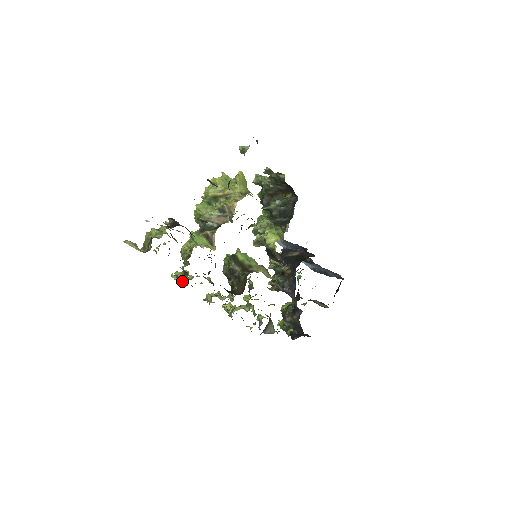
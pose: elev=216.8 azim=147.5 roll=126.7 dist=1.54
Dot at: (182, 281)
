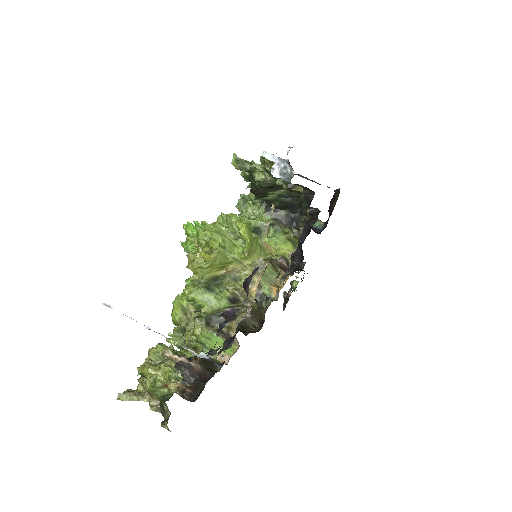
Dot at: occluded
